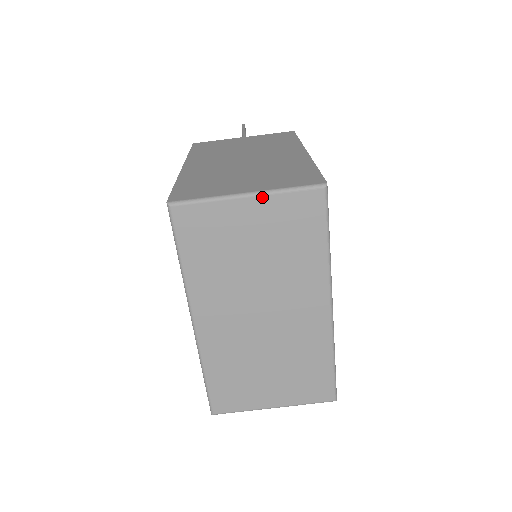
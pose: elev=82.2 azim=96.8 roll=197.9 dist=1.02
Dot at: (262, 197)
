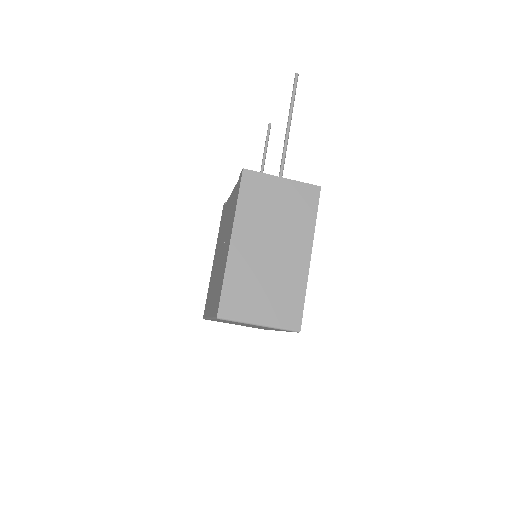
Dot at: (266, 327)
